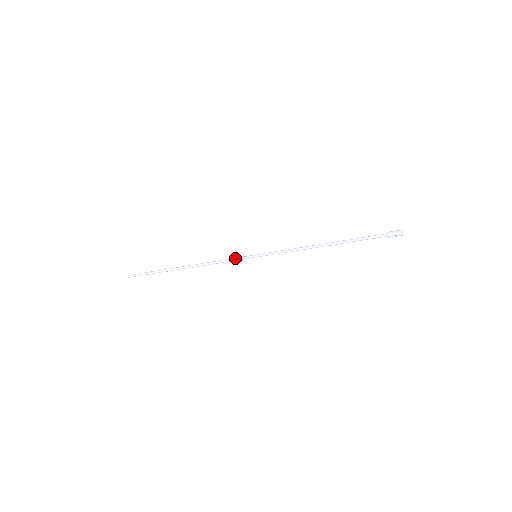
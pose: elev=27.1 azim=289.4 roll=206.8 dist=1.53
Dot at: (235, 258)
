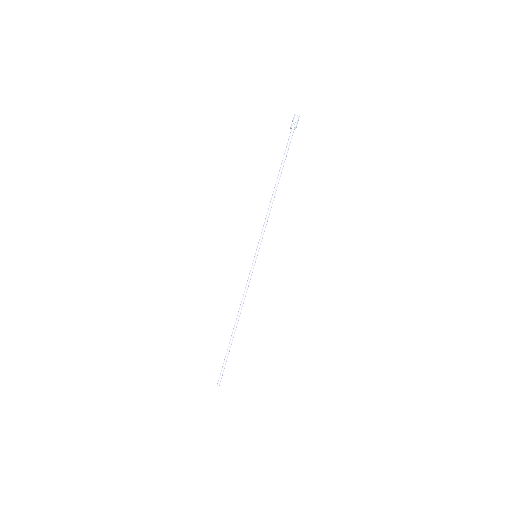
Dot at: (249, 276)
